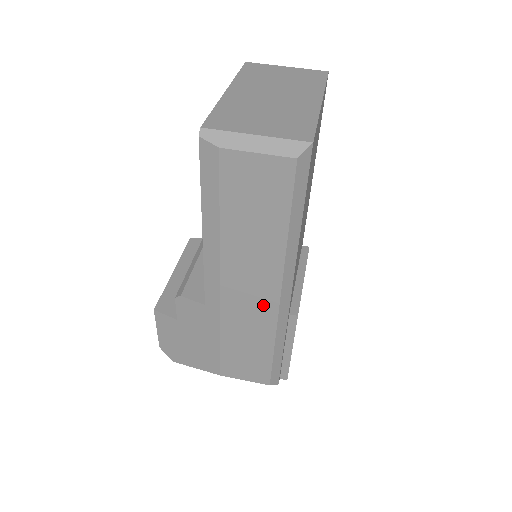
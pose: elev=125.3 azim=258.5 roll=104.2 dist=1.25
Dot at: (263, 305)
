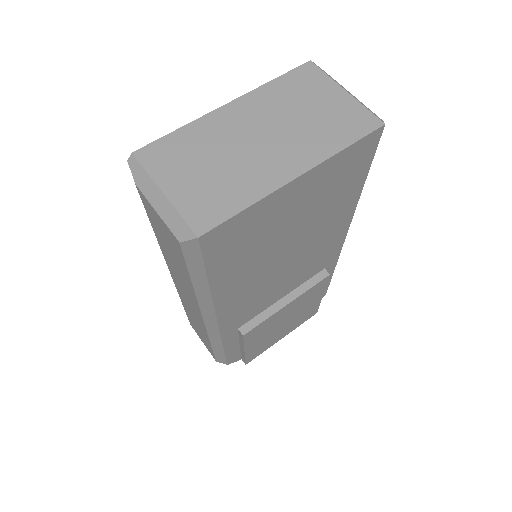
Dot at: (196, 313)
